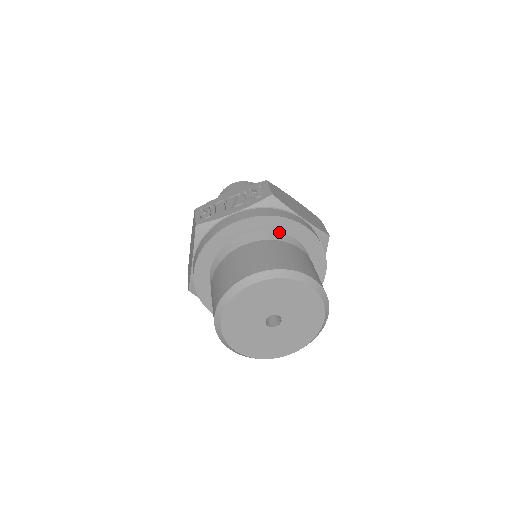
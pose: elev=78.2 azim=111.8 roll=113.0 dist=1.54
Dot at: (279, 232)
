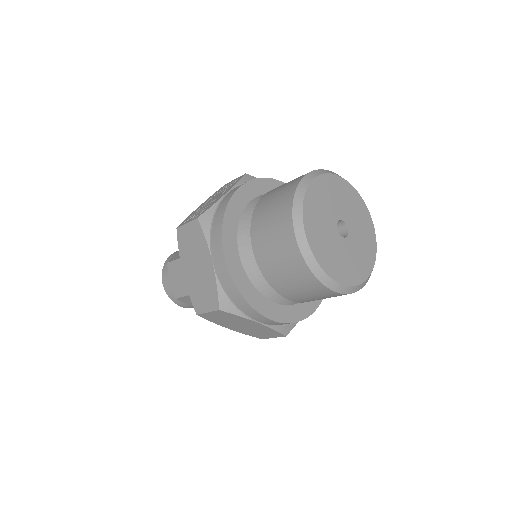
Dot at: occluded
